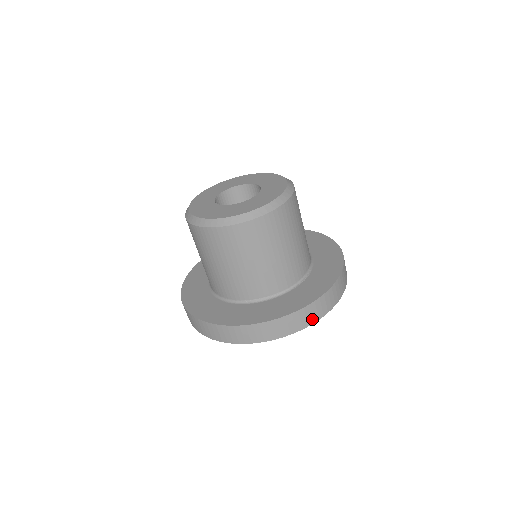
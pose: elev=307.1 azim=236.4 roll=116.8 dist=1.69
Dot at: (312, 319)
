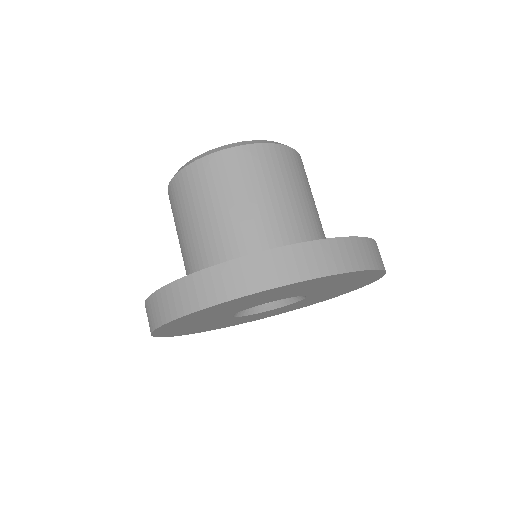
Dot at: (378, 262)
